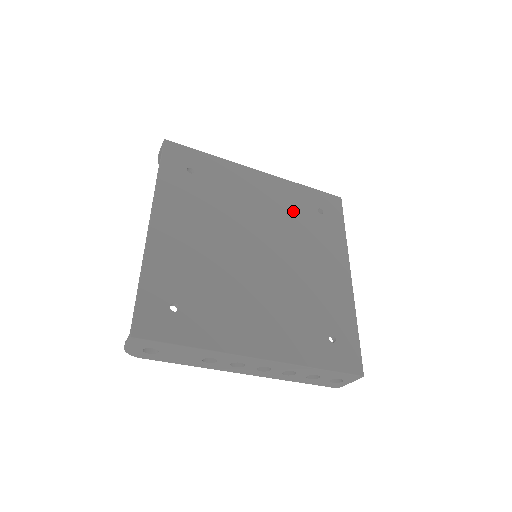
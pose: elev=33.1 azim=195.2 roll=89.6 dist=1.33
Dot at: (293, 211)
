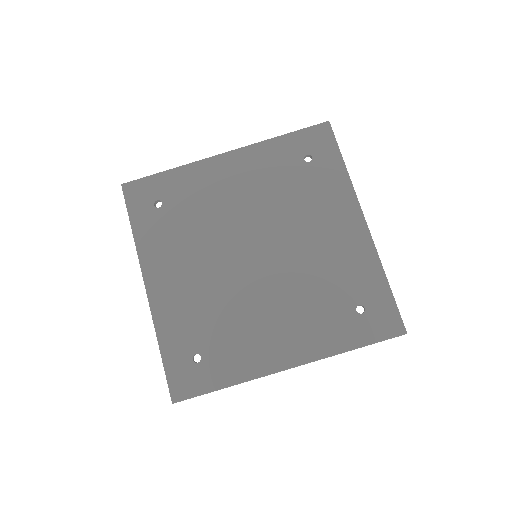
Dot at: (276, 180)
